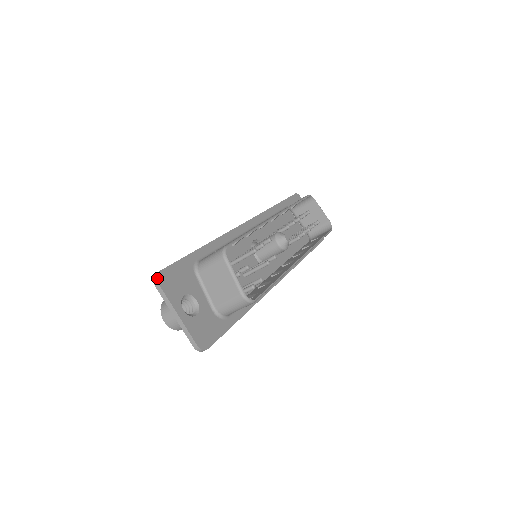
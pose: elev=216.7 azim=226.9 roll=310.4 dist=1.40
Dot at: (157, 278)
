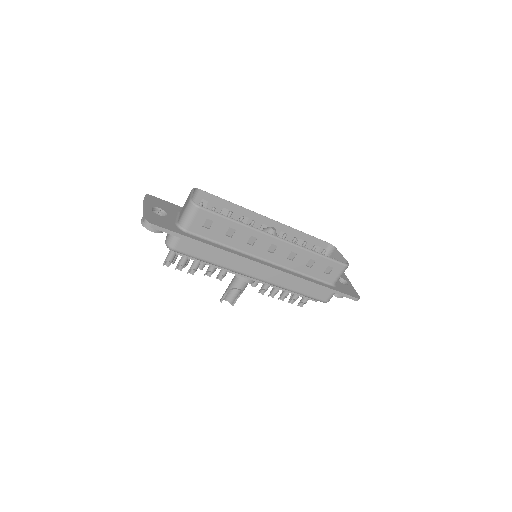
Dot at: (147, 195)
